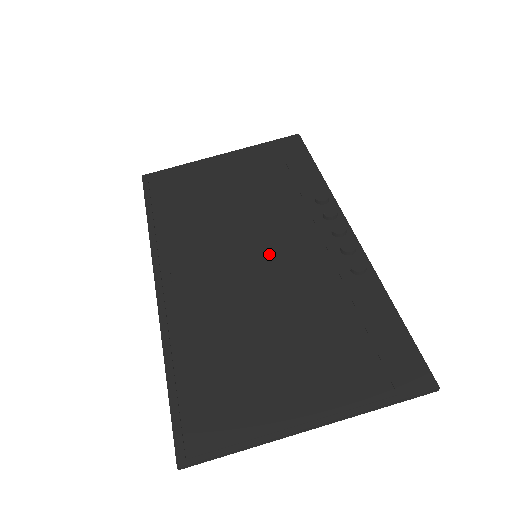
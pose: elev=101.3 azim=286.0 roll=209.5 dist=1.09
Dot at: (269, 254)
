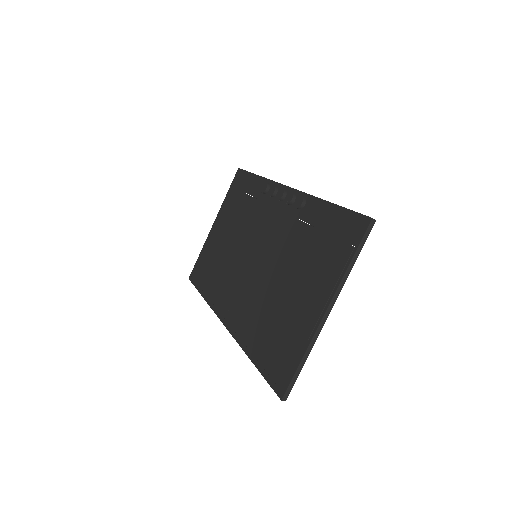
Dot at: (260, 248)
